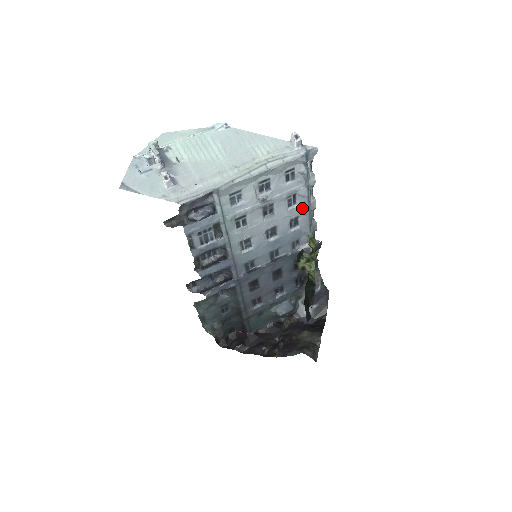
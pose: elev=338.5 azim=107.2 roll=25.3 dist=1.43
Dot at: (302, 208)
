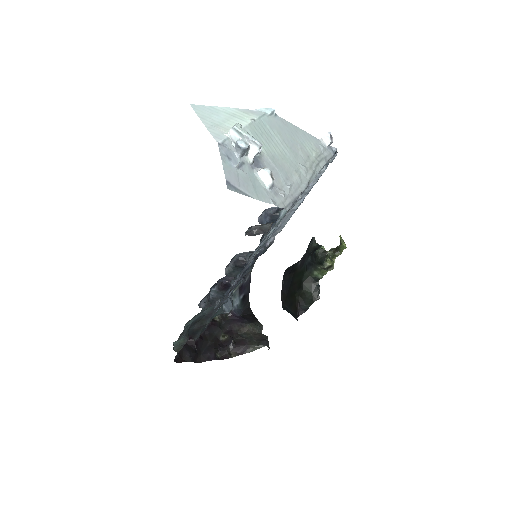
Dot at: (295, 204)
